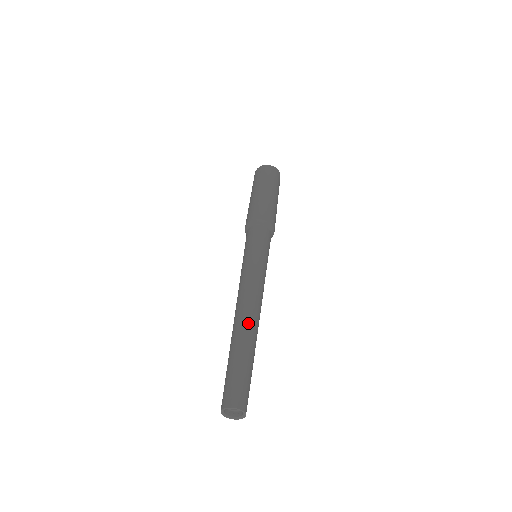
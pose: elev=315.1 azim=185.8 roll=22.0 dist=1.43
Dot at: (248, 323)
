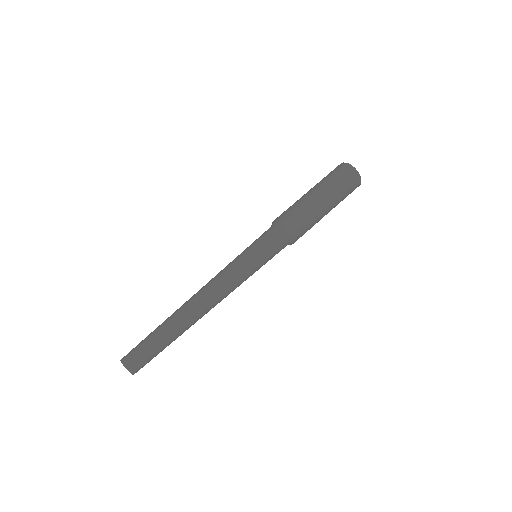
Dot at: (190, 317)
